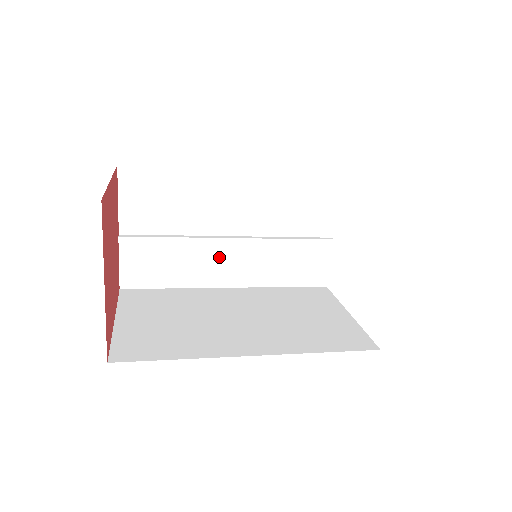
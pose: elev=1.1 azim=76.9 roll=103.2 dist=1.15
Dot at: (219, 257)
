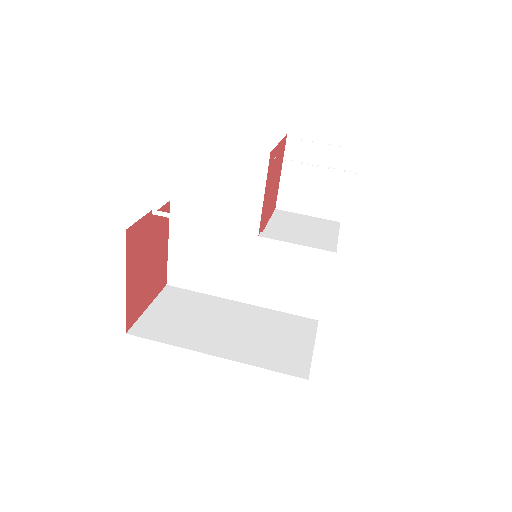
Dot at: occluded
